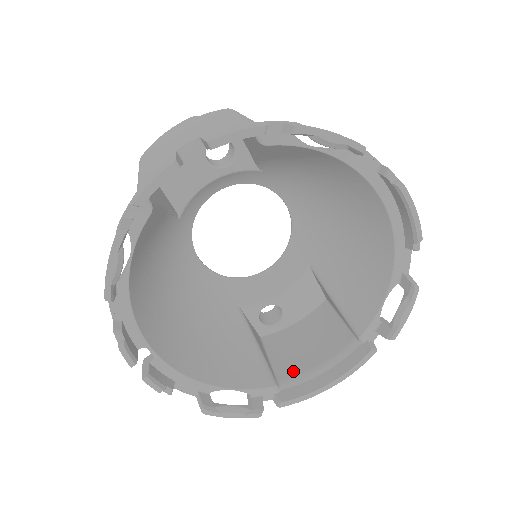
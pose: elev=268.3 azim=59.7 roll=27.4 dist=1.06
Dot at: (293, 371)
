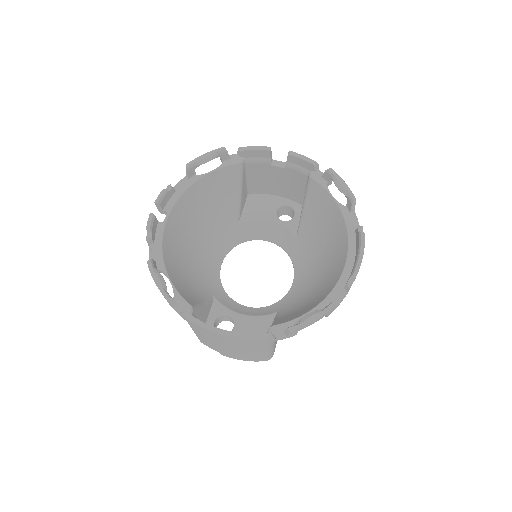
Dot at: occluded
